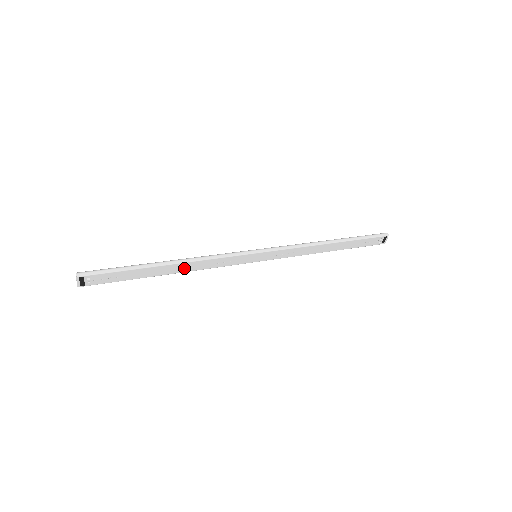
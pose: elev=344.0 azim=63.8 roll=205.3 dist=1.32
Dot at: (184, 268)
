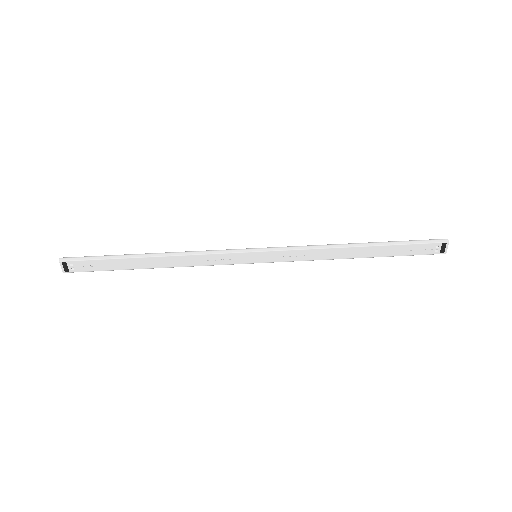
Dot at: (170, 262)
